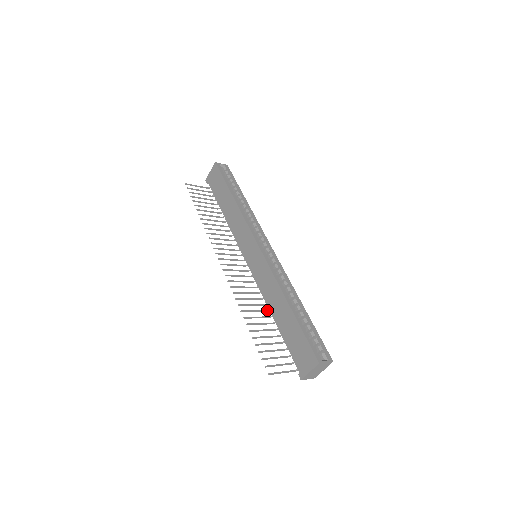
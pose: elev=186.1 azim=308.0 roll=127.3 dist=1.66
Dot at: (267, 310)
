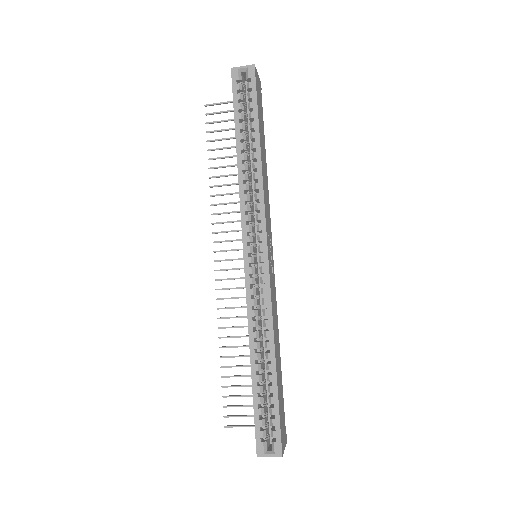
Dot at: occluded
